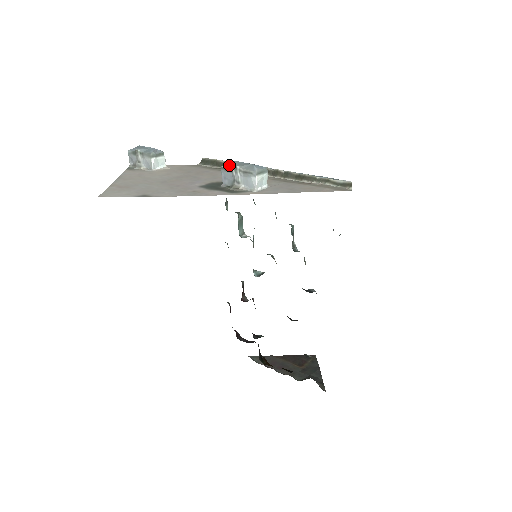
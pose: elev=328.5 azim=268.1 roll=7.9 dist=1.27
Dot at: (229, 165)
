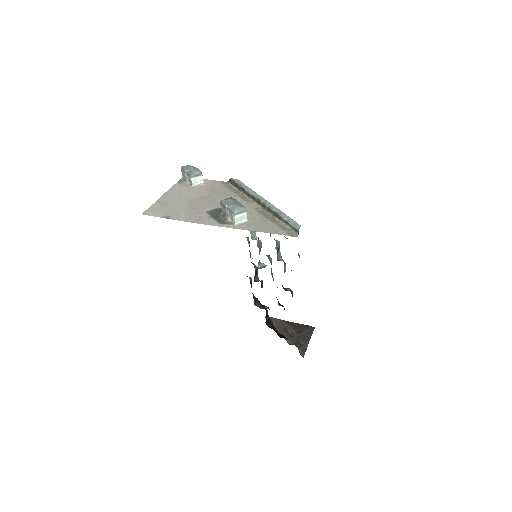
Dot at: (224, 202)
